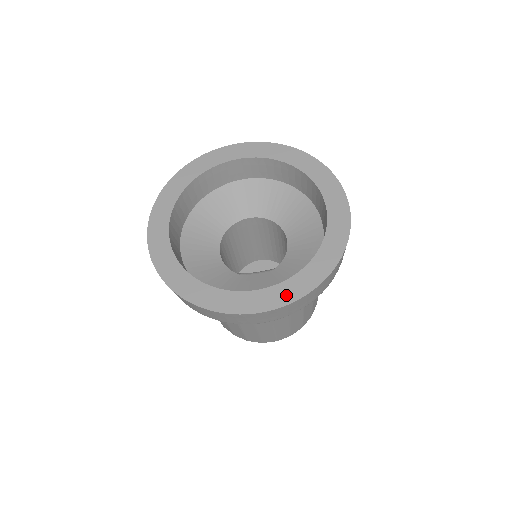
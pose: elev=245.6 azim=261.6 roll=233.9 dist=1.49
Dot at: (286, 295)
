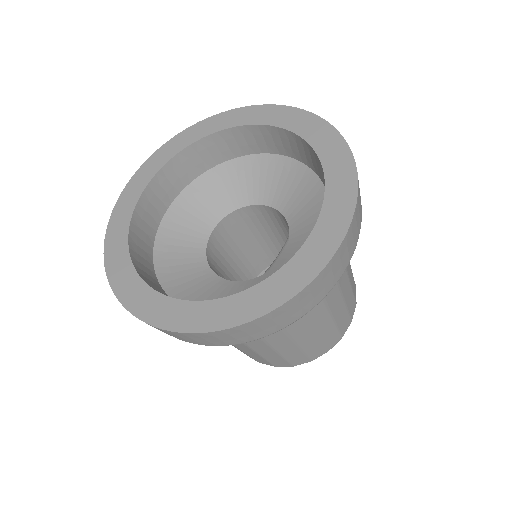
Dot at: (342, 207)
